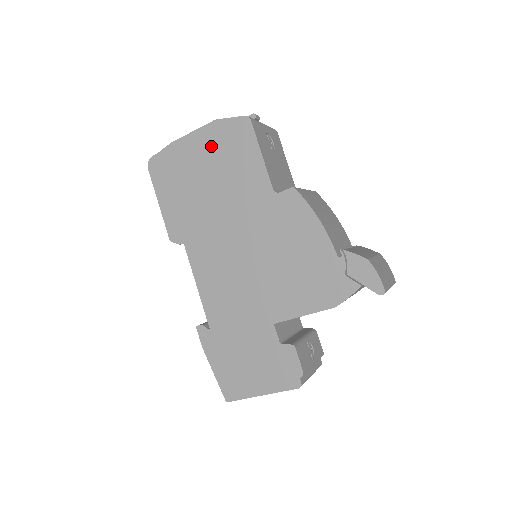
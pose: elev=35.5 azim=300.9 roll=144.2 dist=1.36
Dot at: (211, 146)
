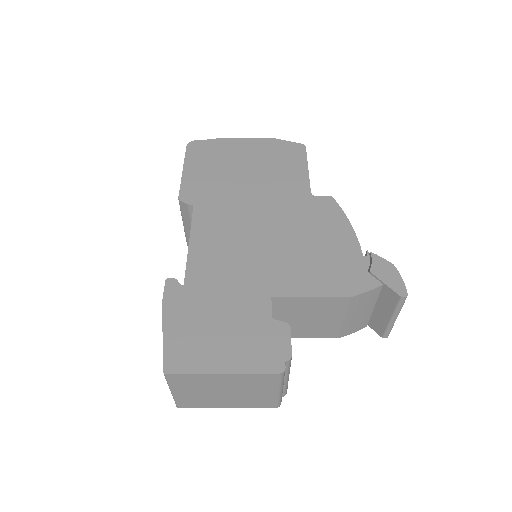
Dot at: (261, 151)
